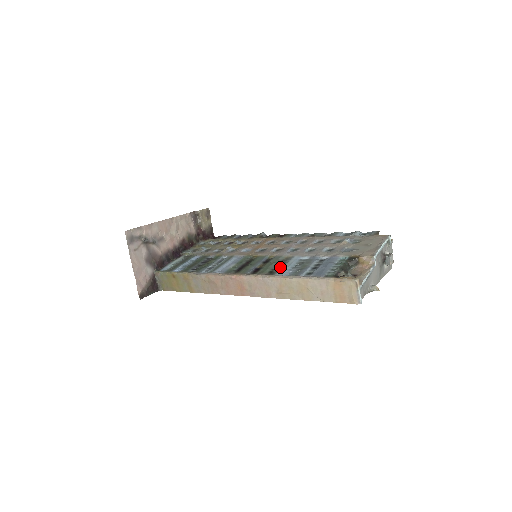
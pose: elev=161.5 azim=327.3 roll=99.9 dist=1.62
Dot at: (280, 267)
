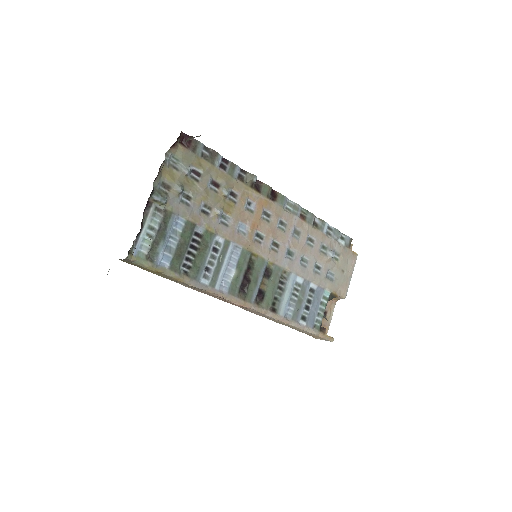
Dot at: (281, 296)
